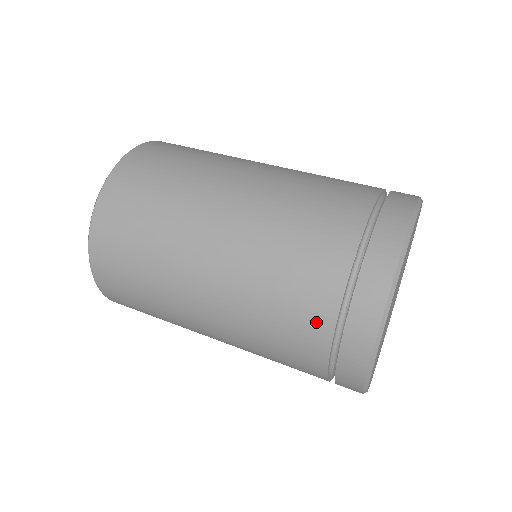
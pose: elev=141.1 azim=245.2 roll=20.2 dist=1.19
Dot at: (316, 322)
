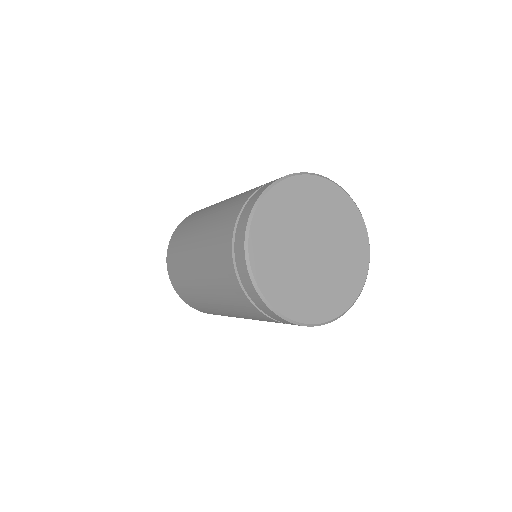
Dot at: occluded
